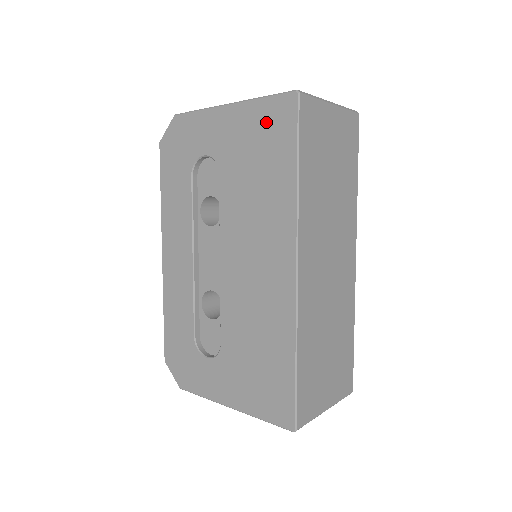
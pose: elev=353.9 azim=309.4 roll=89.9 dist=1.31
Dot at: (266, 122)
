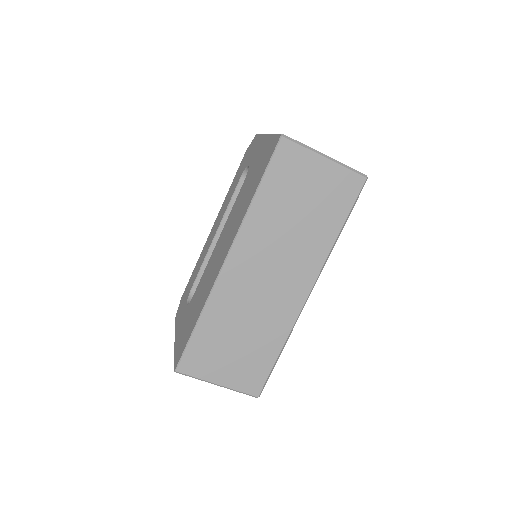
Dot at: (267, 152)
